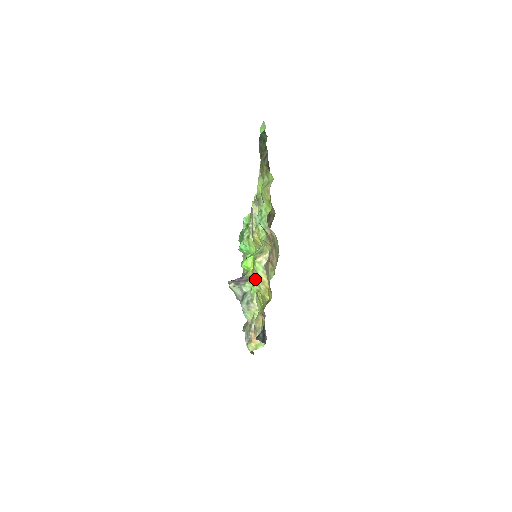
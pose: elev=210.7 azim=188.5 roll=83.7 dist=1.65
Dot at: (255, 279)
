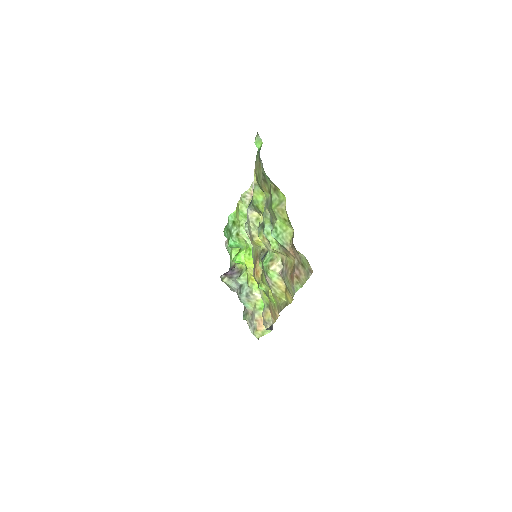
Dot at: (269, 284)
